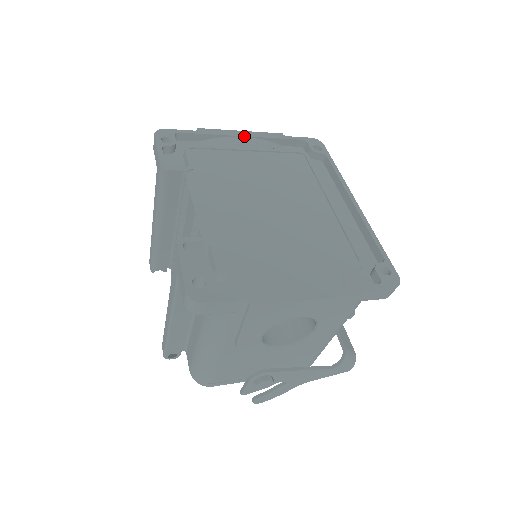
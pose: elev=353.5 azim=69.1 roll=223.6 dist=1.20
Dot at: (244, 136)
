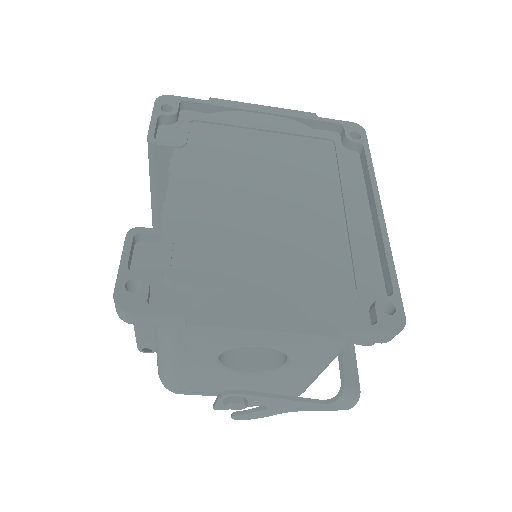
Dot at: (264, 112)
